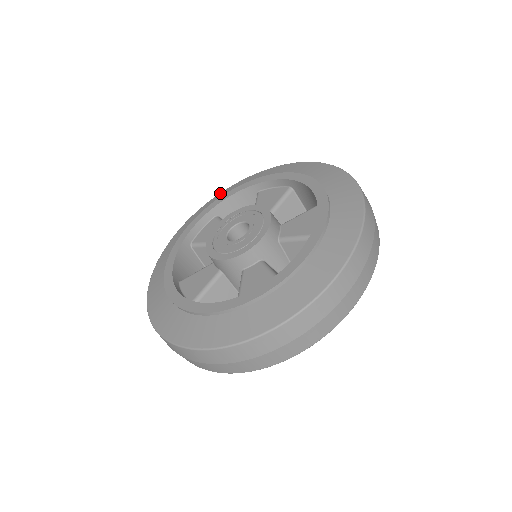
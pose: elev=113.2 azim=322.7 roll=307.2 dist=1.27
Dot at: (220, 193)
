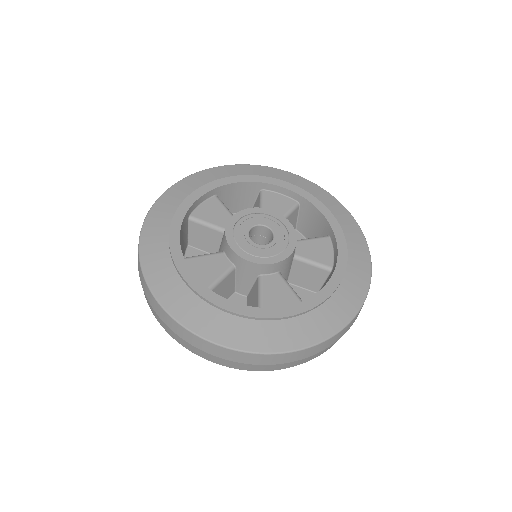
Dot at: (216, 167)
